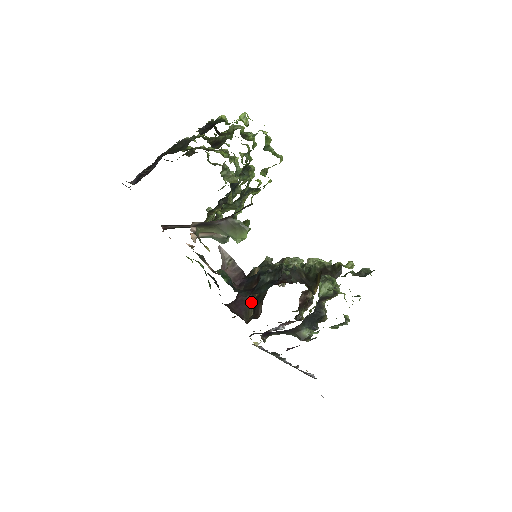
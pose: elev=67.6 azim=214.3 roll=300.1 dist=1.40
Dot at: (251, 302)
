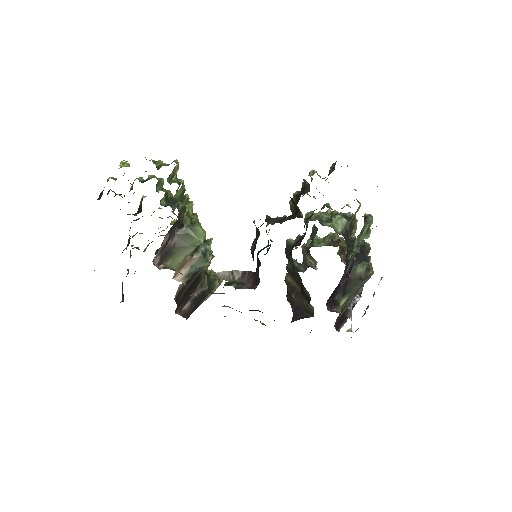
Dot at: (302, 300)
